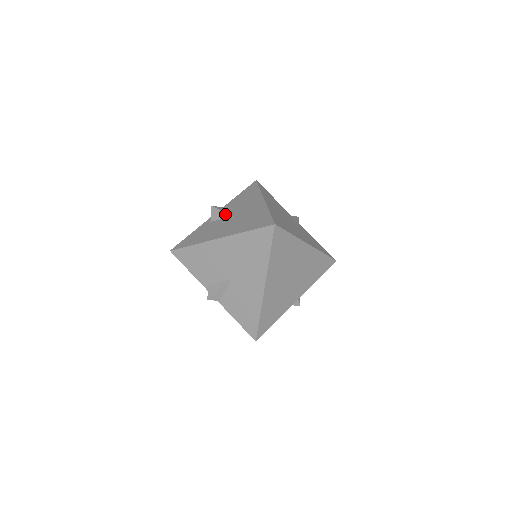
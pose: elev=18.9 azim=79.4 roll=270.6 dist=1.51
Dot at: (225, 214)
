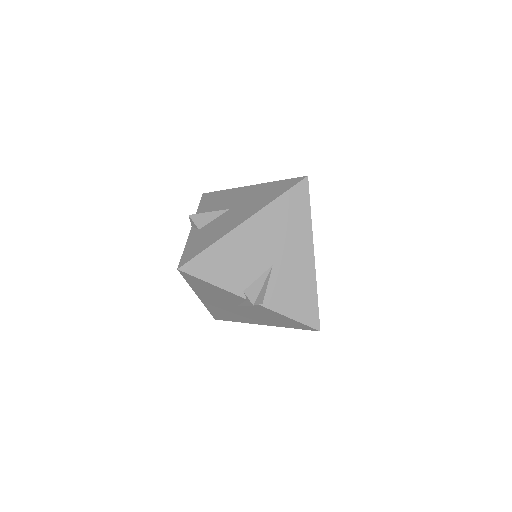
Dot at: (216, 213)
